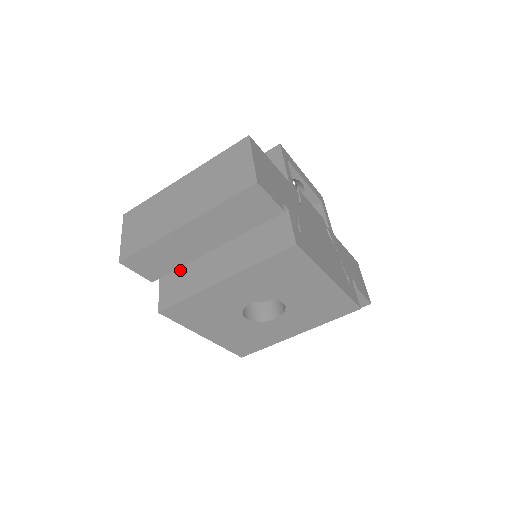
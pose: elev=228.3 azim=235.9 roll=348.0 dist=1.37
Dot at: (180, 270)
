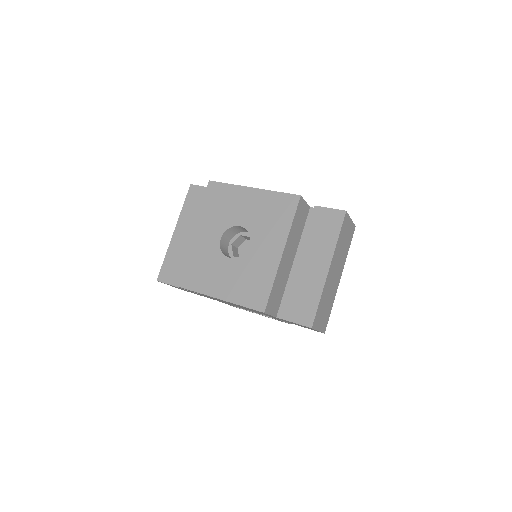
Dot at: occluded
